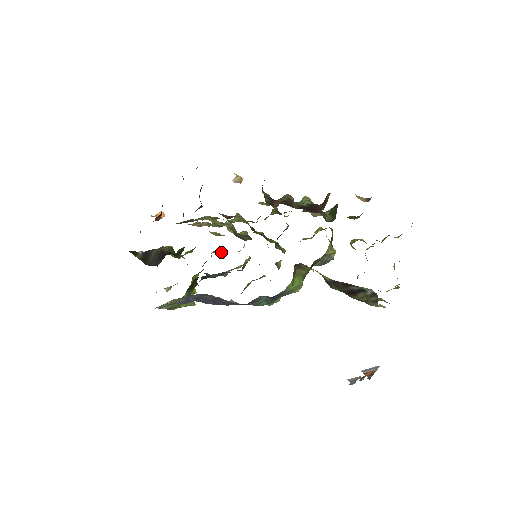
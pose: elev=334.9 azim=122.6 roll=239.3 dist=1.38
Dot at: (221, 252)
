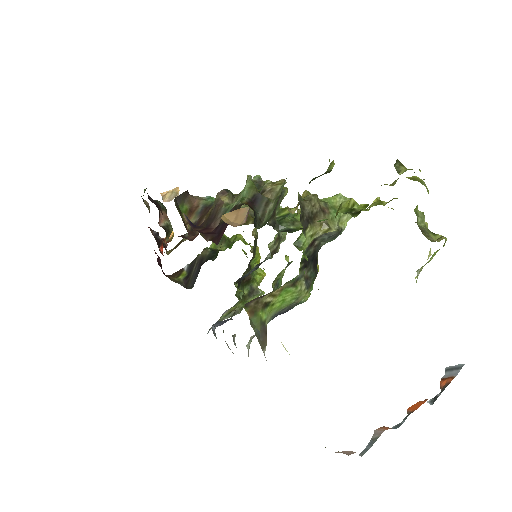
Dot at: occluded
